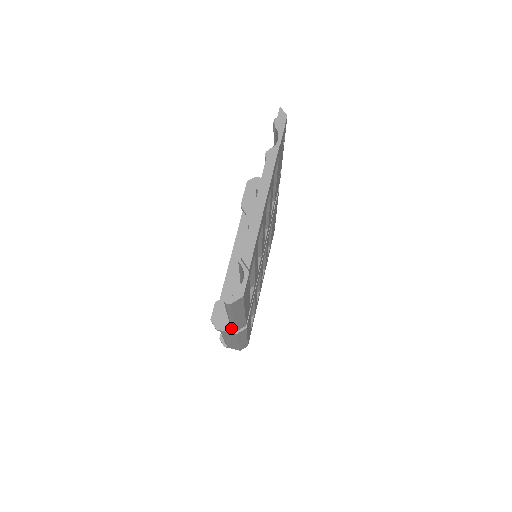
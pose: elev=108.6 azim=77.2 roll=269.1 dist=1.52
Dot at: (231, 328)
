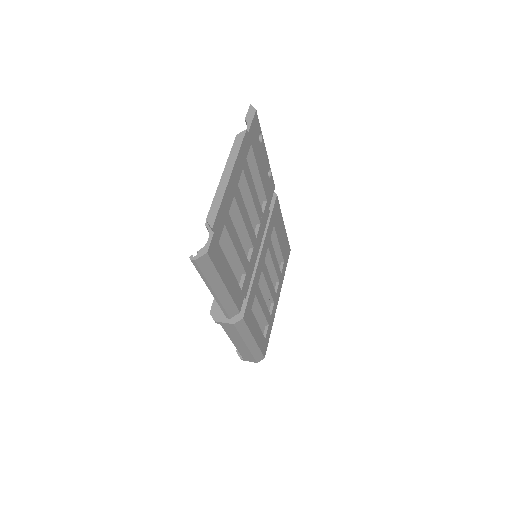
Dot at: (224, 314)
